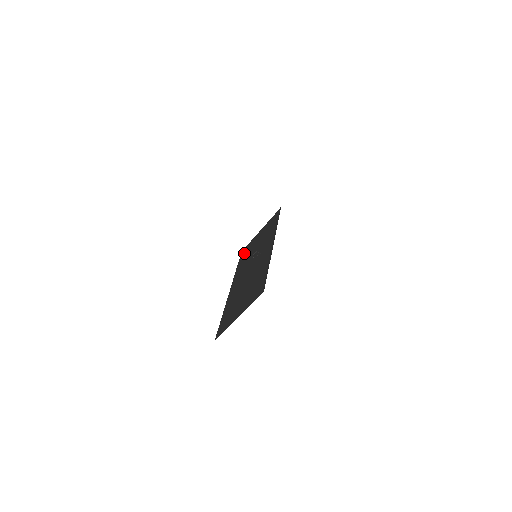
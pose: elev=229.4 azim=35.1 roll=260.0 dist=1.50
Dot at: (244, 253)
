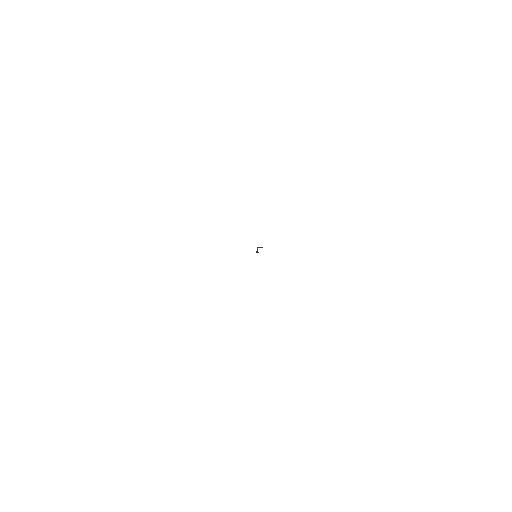
Dot at: occluded
